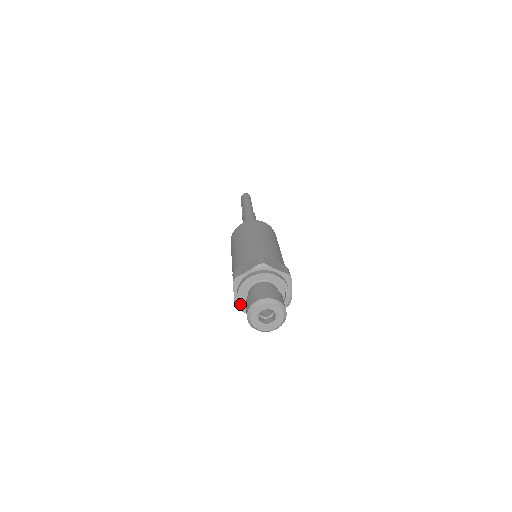
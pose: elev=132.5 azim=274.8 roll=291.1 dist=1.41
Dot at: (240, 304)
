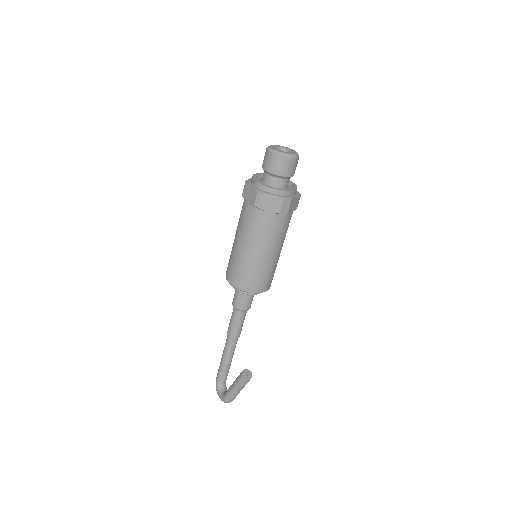
Dot at: (261, 183)
